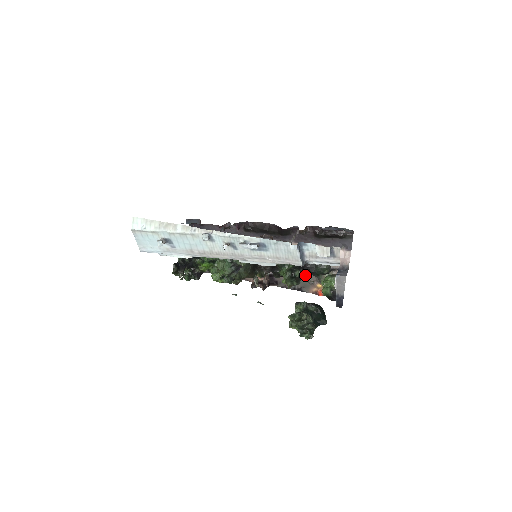
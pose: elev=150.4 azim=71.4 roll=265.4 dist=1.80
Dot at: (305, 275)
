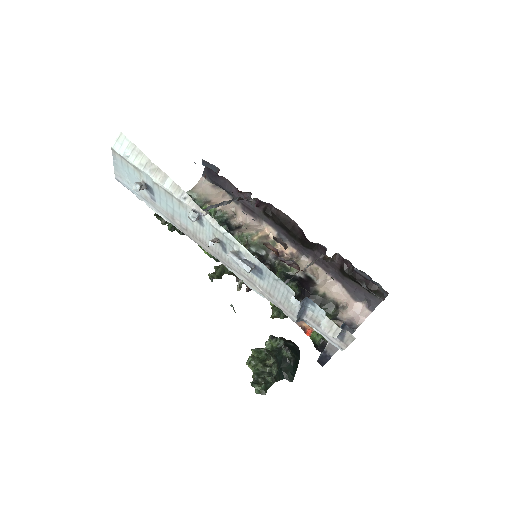
Dot at: occluded
